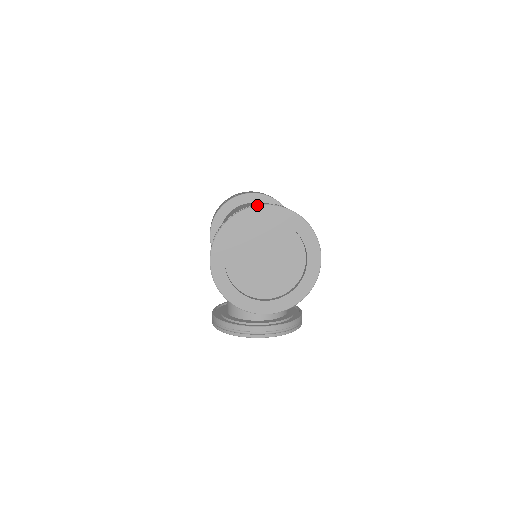
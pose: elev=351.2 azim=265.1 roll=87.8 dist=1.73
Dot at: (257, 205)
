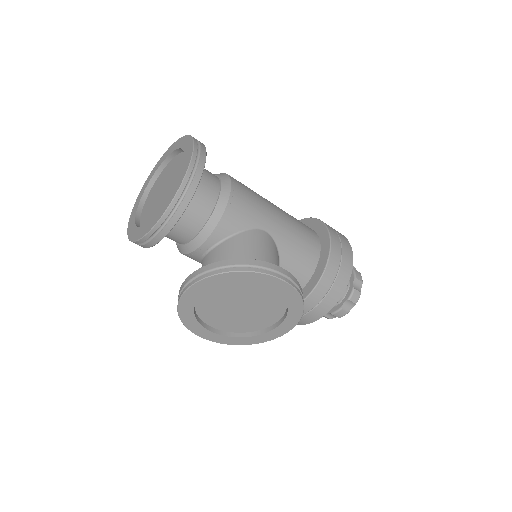
Dot at: (160, 159)
